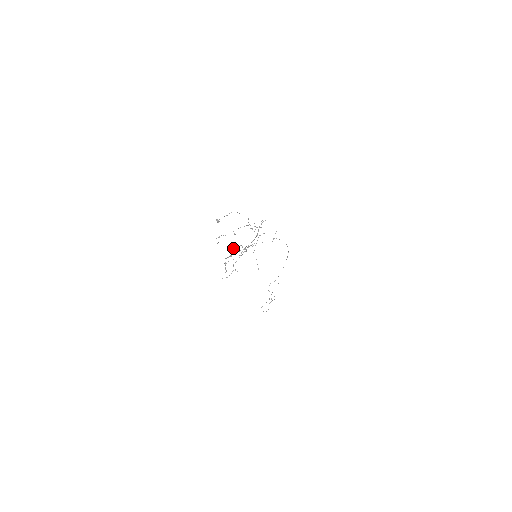
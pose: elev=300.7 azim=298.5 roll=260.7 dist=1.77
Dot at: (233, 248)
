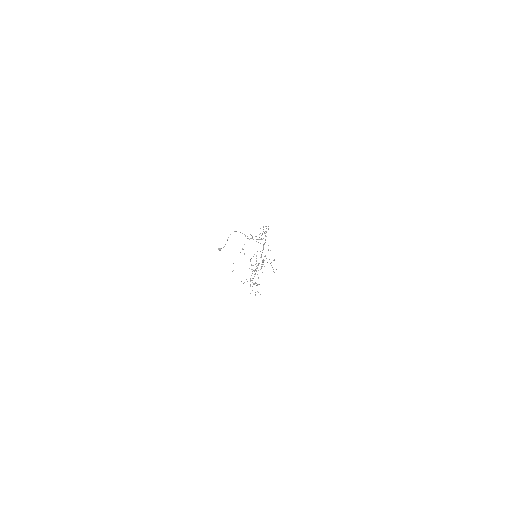
Dot at: (253, 270)
